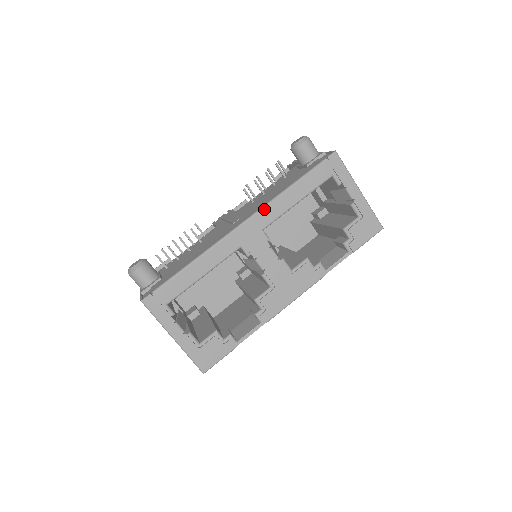
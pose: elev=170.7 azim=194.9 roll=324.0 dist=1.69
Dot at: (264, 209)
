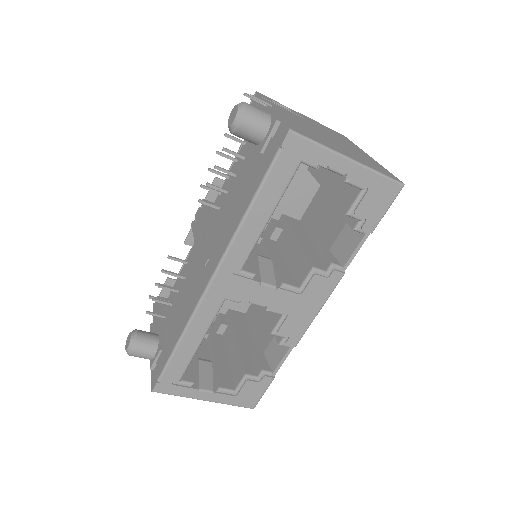
Dot at: (229, 252)
